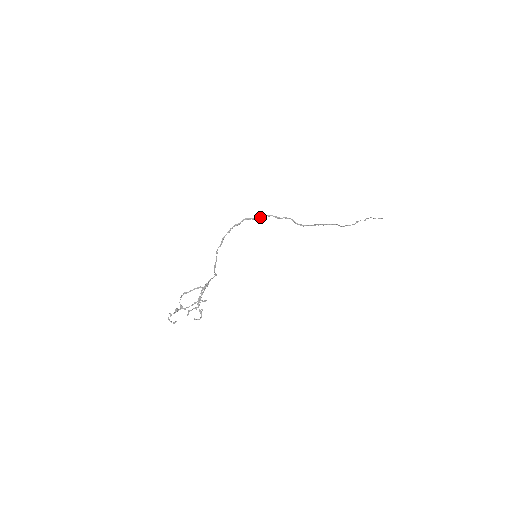
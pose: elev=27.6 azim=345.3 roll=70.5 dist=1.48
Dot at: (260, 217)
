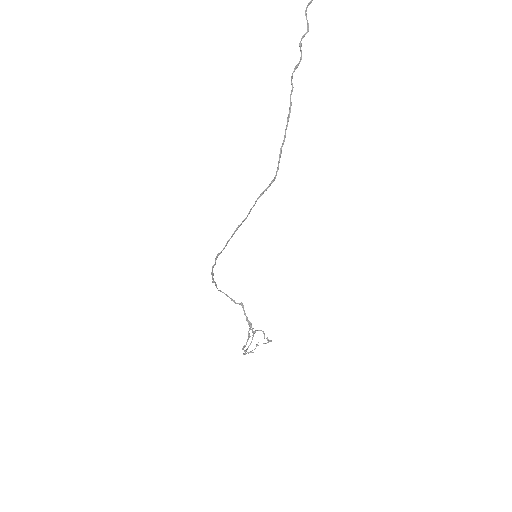
Dot at: (229, 239)
